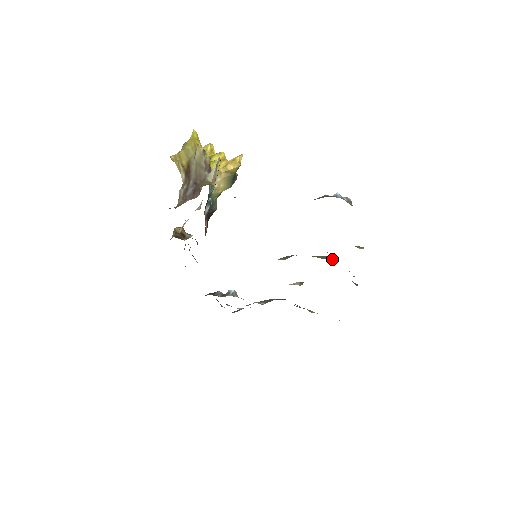
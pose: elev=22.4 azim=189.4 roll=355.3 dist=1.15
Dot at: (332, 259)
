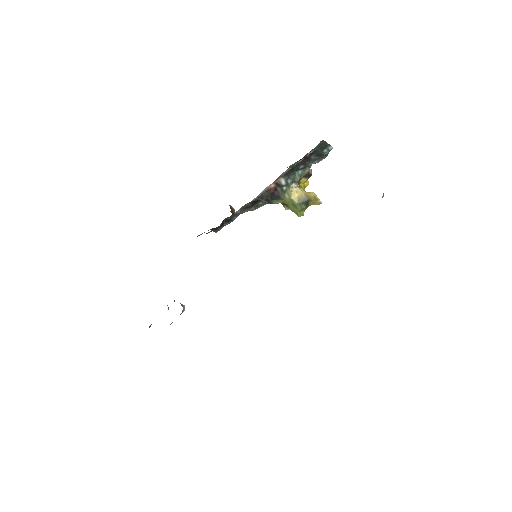
Dot at: occluded
